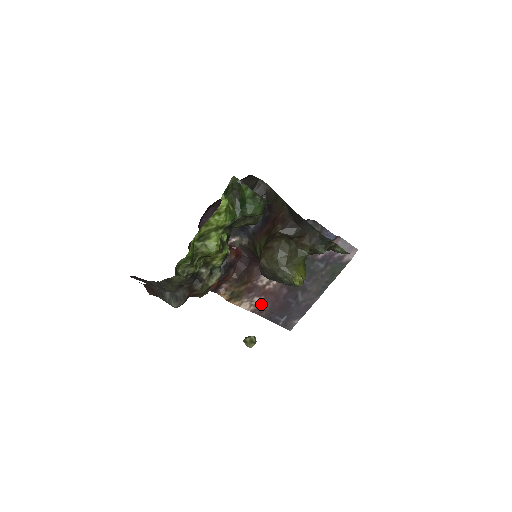
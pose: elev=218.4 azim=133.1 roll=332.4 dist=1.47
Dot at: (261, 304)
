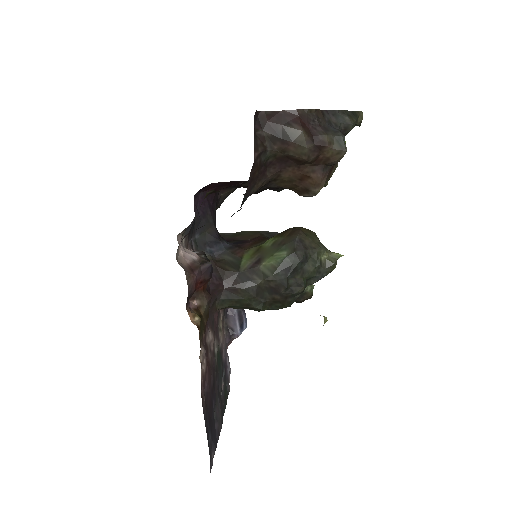
Dot at: (204, 379)
